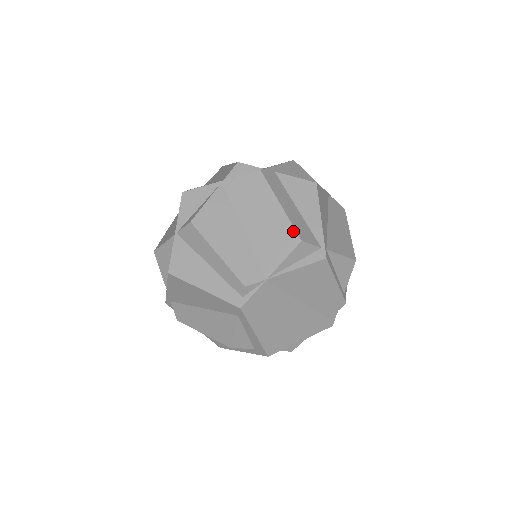
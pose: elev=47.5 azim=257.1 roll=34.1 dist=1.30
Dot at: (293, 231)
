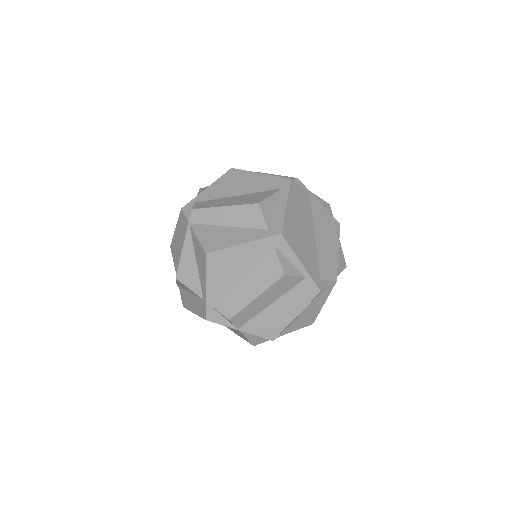
Dot at: occluded
